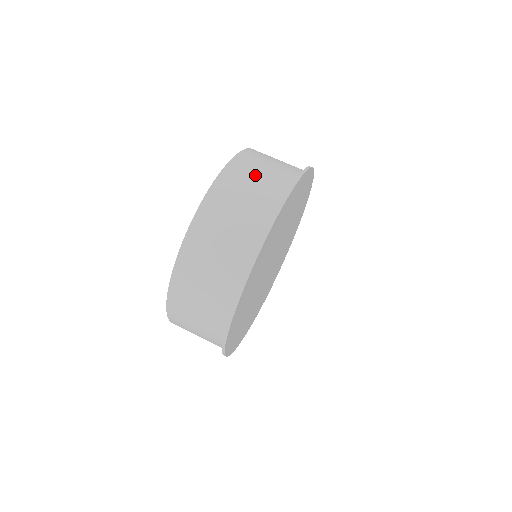
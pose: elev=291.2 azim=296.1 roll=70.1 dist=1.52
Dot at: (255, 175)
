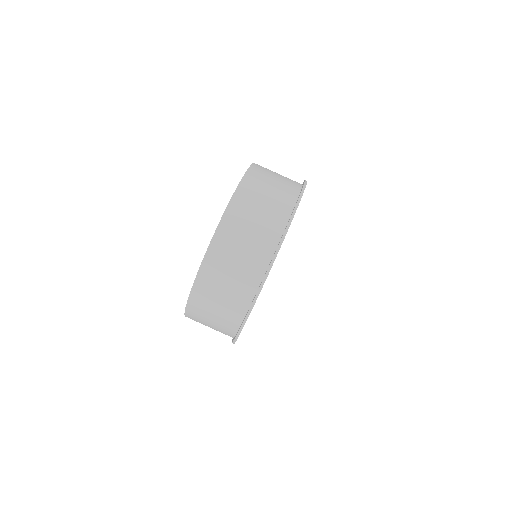
Dot at: (274, 175)
